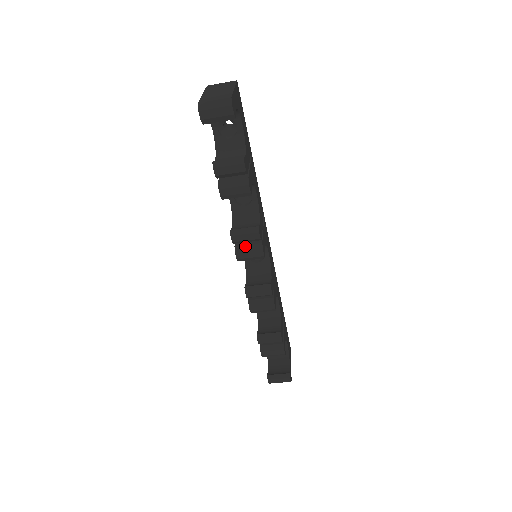
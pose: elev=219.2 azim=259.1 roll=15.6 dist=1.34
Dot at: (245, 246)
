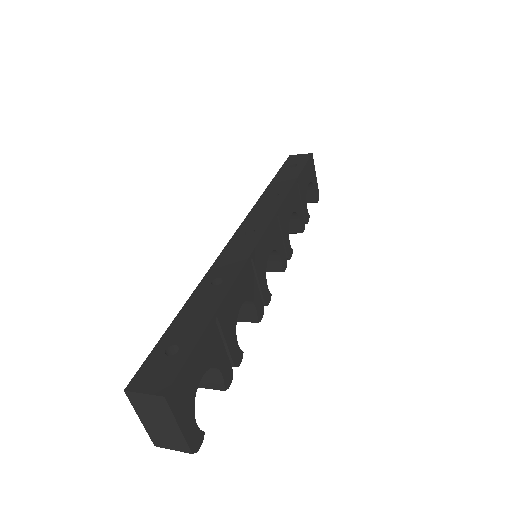
Dot at: occluded
